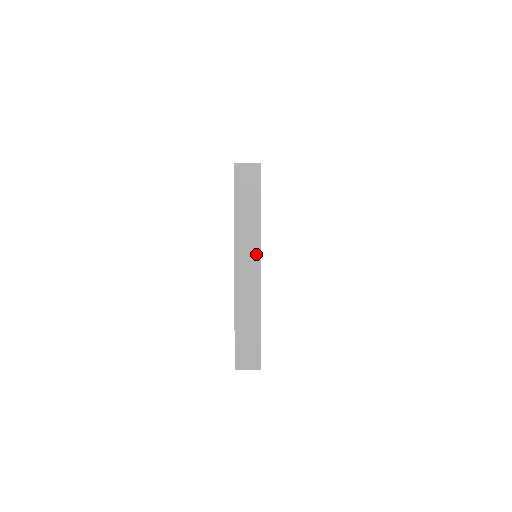
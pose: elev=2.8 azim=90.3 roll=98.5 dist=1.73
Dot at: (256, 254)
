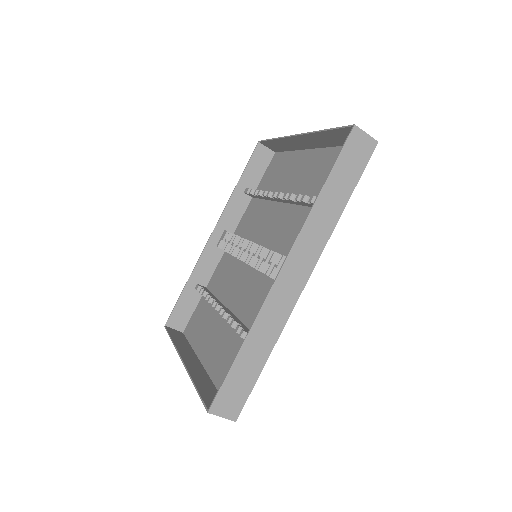
Dot at: (306, 146)
